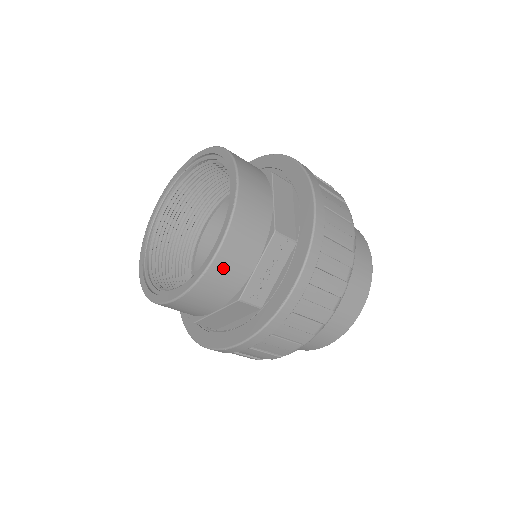
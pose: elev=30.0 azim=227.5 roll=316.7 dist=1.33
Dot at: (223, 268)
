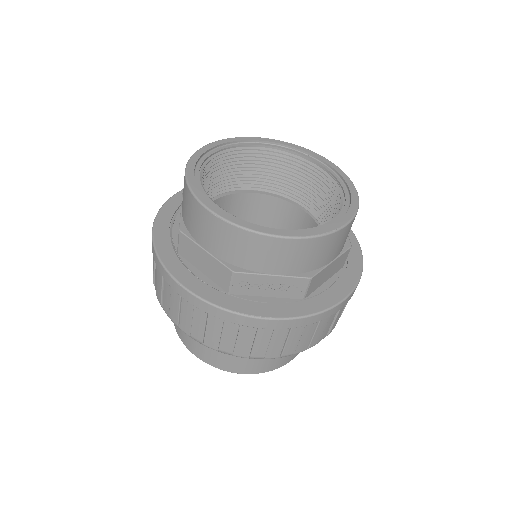
Dot at: (264, 247)
